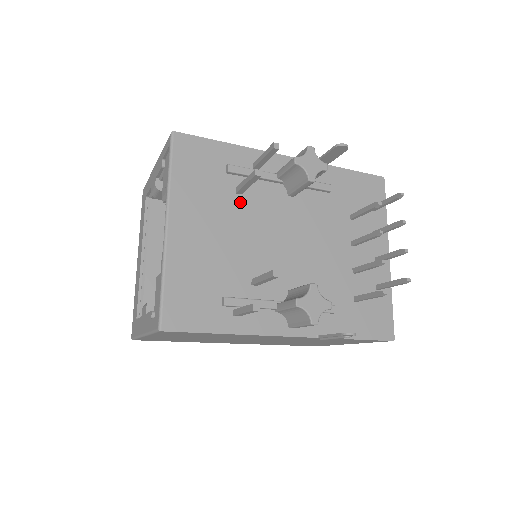
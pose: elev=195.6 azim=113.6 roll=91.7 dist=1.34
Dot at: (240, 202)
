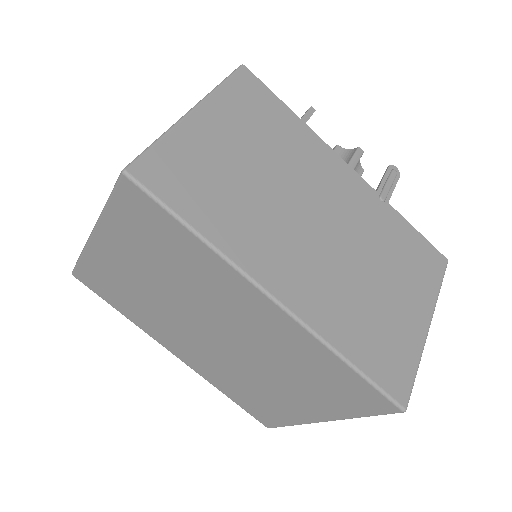
Dot at: occluded
